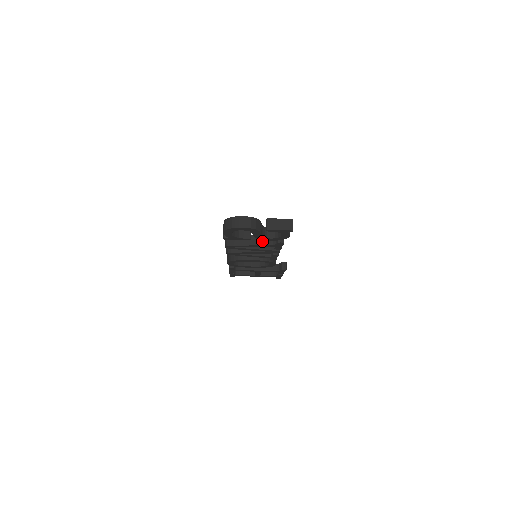
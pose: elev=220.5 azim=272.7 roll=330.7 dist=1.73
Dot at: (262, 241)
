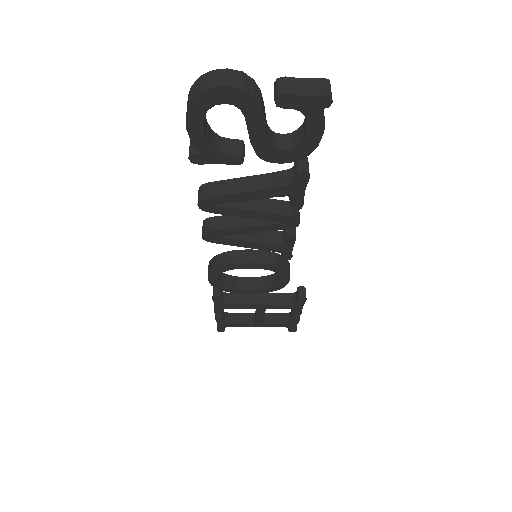
Dot at: (266, 182)
